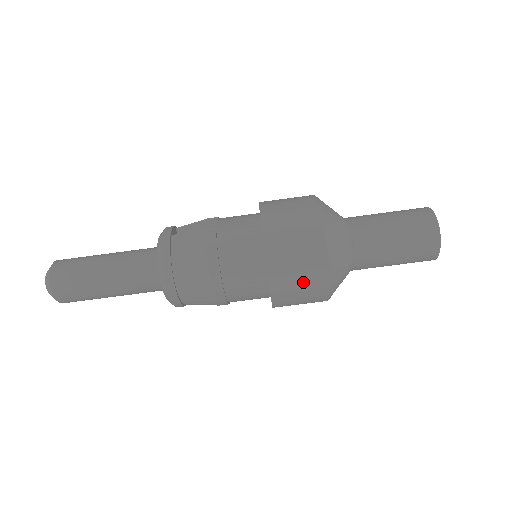
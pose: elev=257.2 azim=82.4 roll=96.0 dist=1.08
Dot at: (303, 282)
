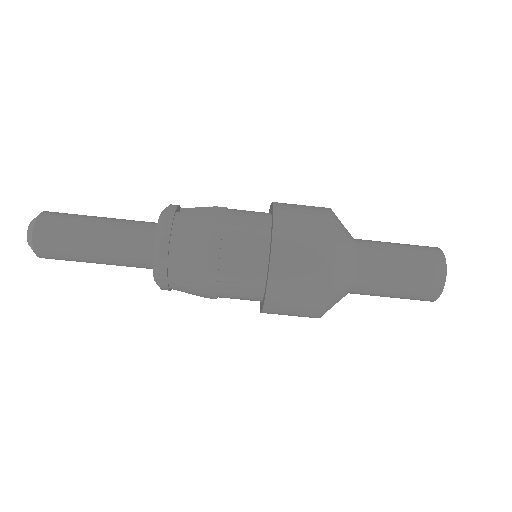
Dot at: (302, 289)
